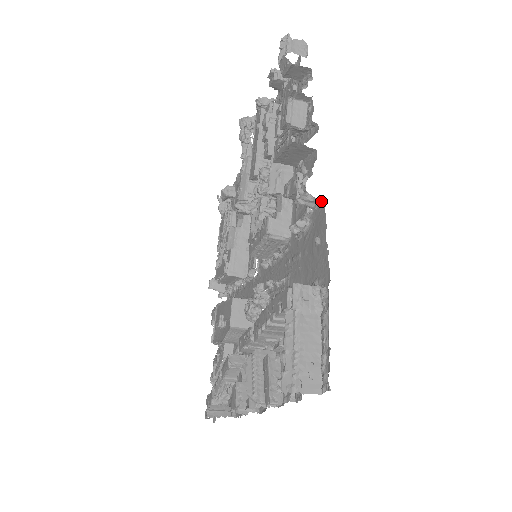
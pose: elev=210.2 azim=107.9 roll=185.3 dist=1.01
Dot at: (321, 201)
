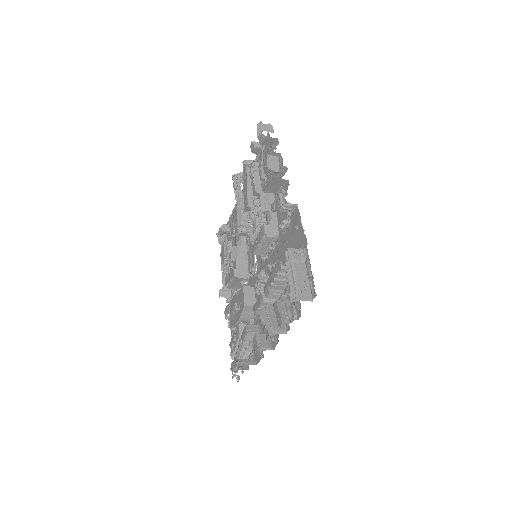
Dot at: (295, 206)
